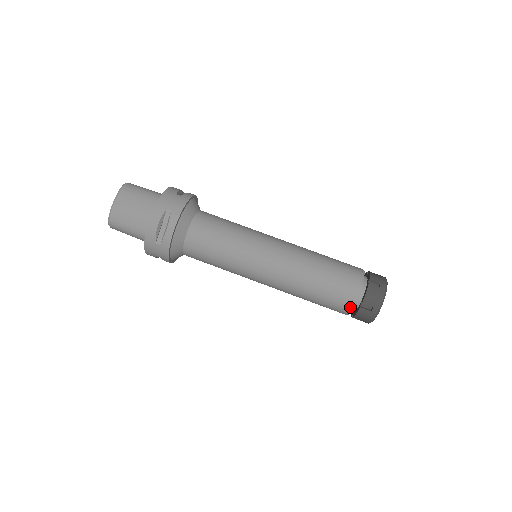
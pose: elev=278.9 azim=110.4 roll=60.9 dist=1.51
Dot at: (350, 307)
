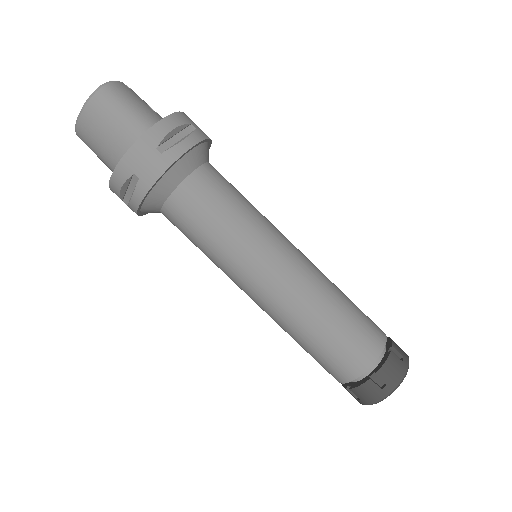
Dot at: (336, 379)
